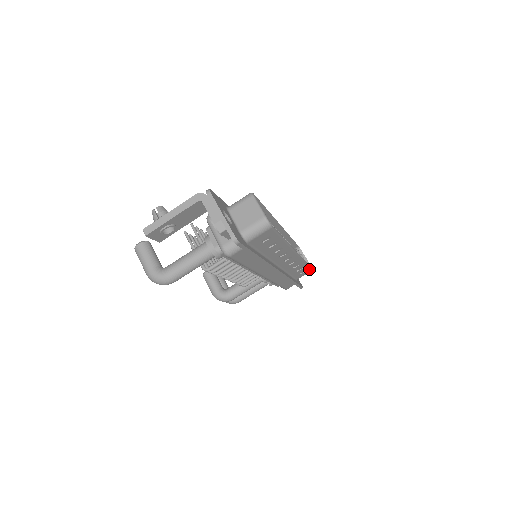
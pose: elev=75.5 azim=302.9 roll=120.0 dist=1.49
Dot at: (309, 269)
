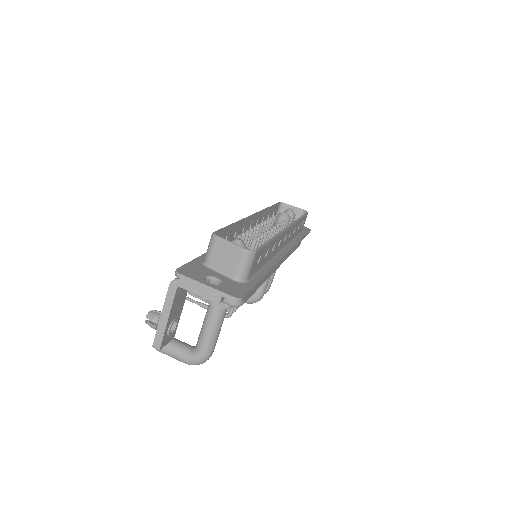
Dot at: (305, 216)
